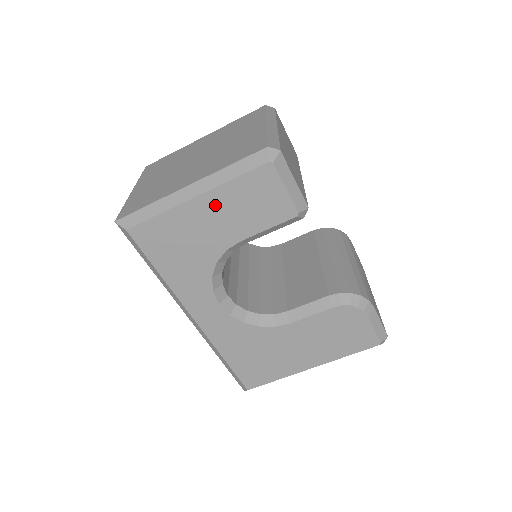
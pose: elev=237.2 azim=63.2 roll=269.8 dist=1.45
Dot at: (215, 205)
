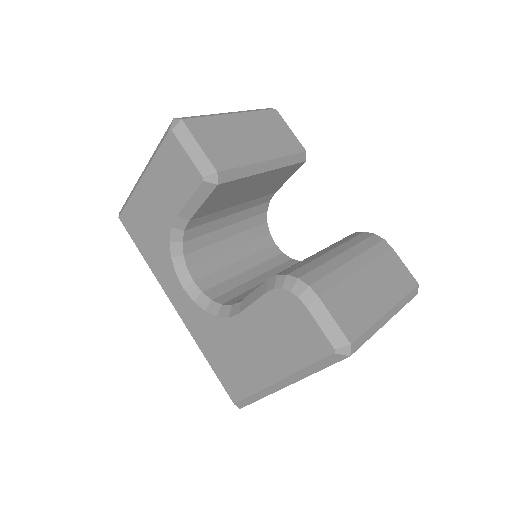
Dot at: (153, 183)
